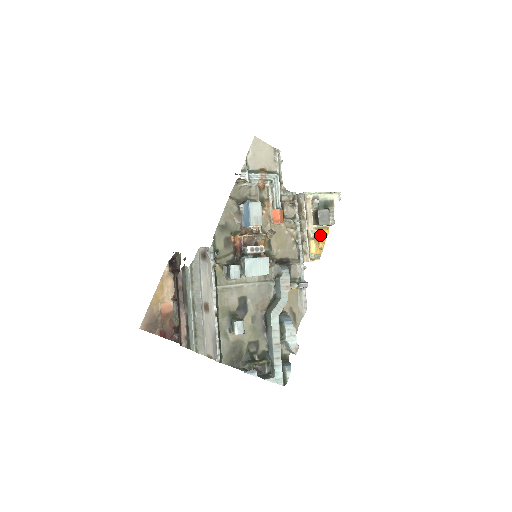
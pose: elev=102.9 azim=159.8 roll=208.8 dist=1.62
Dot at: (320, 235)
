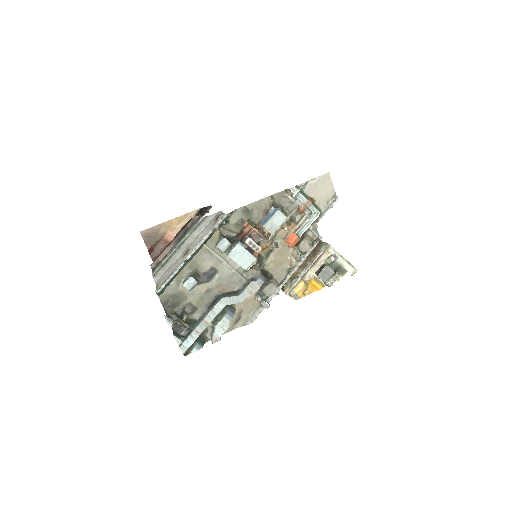
Dot at: (313, 284)
